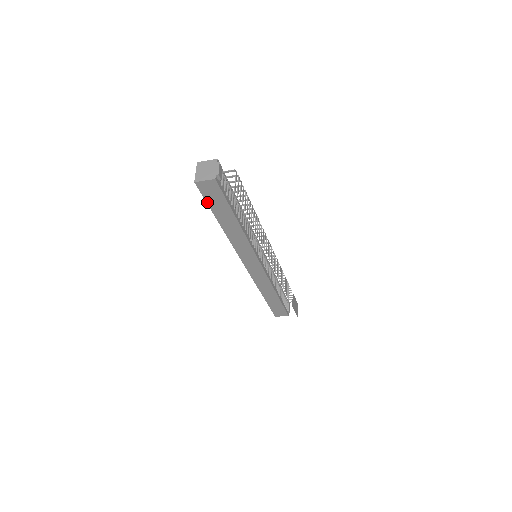
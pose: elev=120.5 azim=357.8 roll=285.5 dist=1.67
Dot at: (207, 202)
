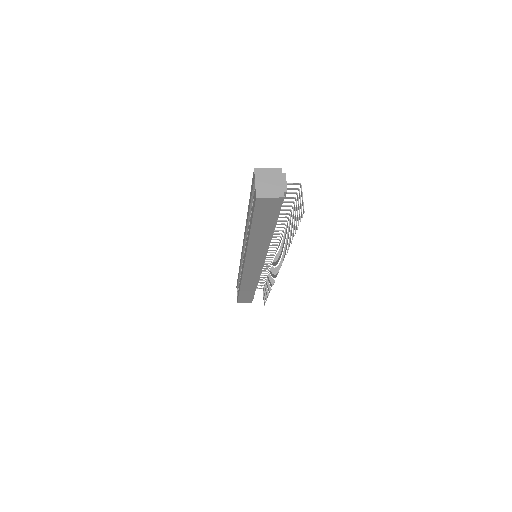
Dot at: (254, 216)
